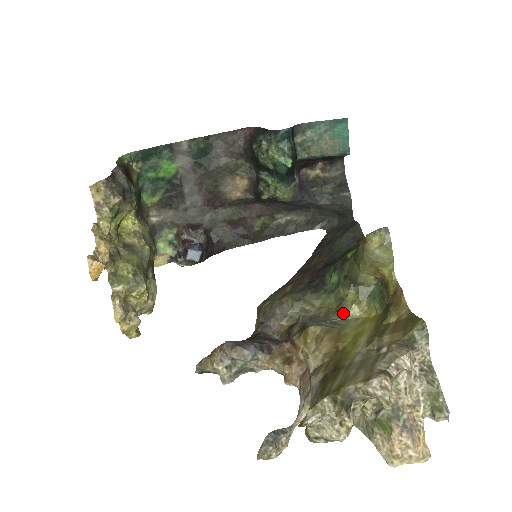
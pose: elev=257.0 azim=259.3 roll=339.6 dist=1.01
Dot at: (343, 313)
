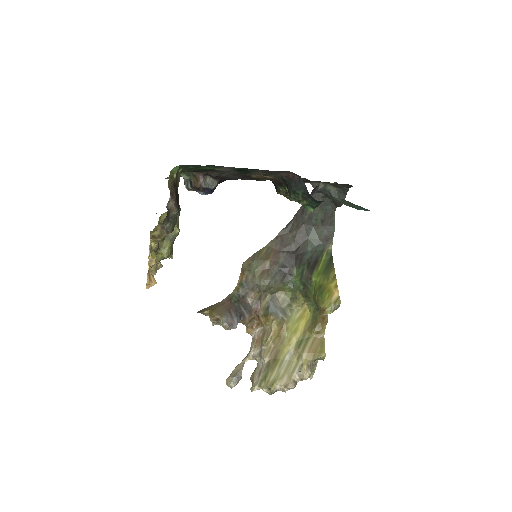
Dot at: (292, 306)
